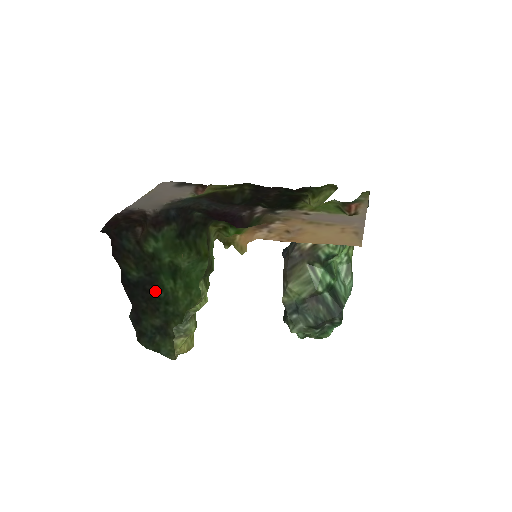
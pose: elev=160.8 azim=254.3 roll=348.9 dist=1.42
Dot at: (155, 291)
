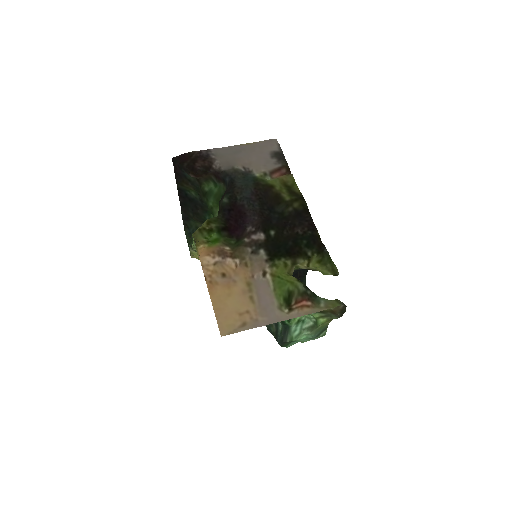
Dot at: (204, 212)
